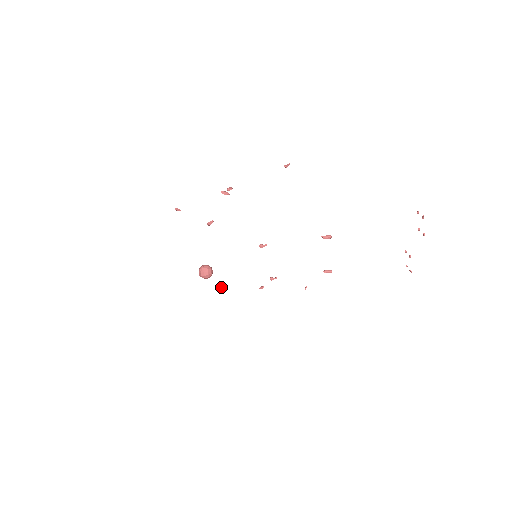
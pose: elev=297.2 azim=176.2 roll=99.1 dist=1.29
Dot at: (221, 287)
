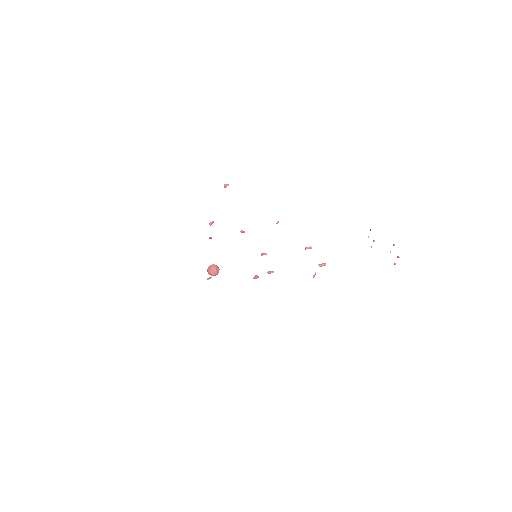
Dot at: (209, 238)
